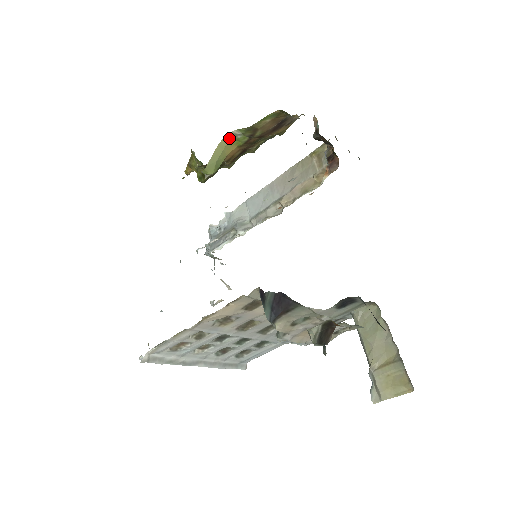
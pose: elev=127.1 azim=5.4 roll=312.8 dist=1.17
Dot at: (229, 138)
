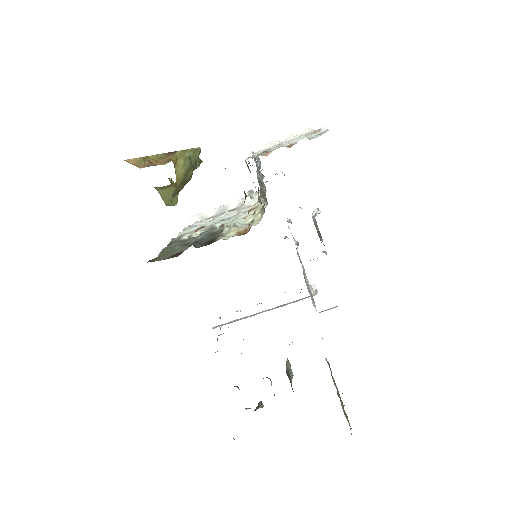
Dot at: (157, 187)
